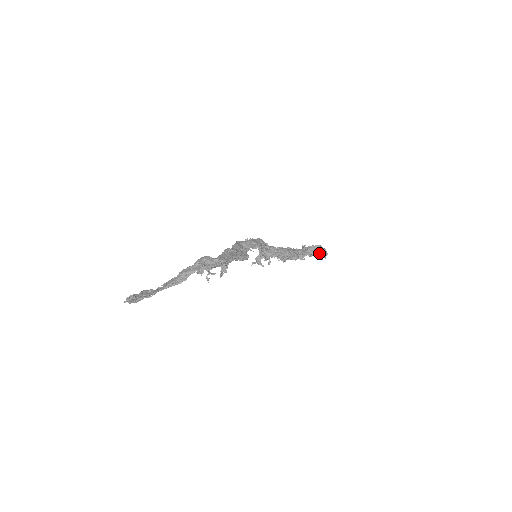
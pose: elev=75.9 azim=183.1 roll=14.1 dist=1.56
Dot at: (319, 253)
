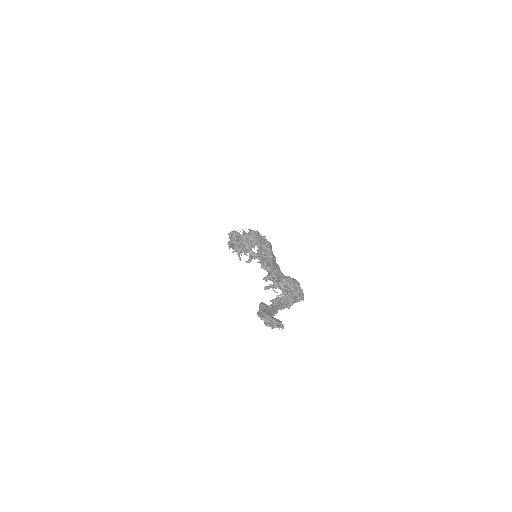
Dot at: occluded
